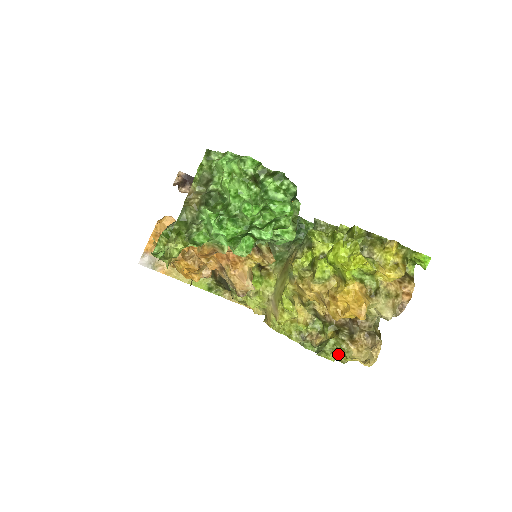
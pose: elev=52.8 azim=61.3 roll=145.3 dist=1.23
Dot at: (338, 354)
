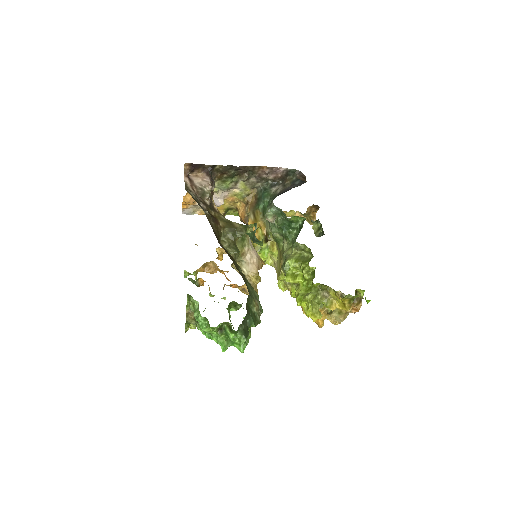
Dot at: occluded
